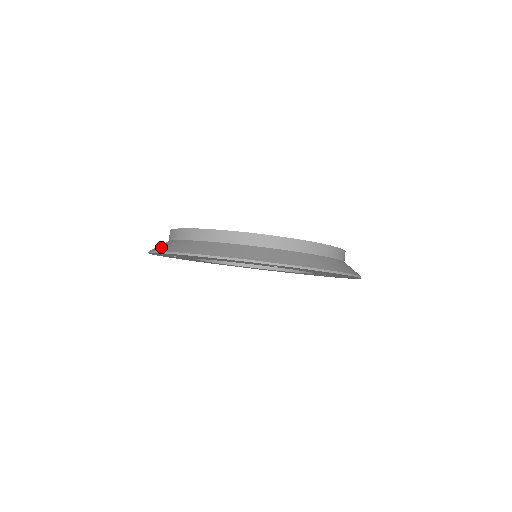
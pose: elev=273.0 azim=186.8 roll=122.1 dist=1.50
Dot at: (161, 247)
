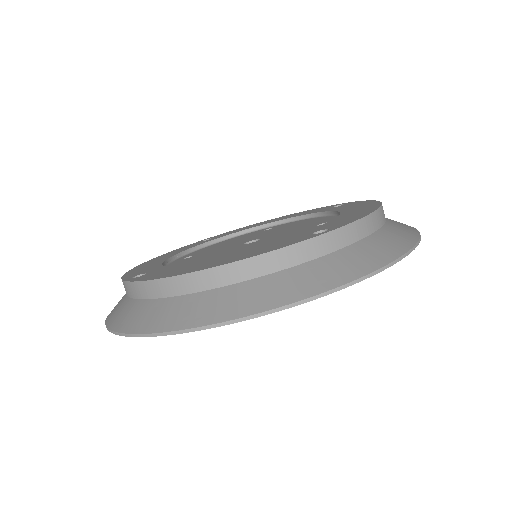
Dot at: (137, 323)
